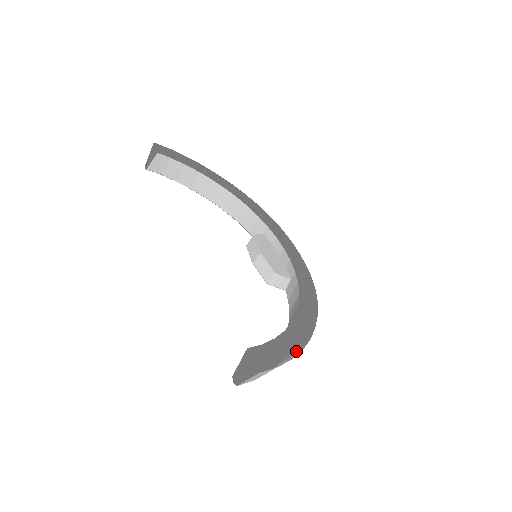
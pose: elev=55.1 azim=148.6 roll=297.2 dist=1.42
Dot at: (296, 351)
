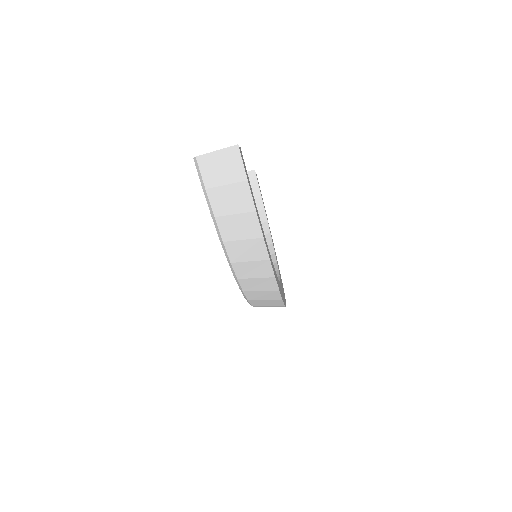
Dot at: (250, 245)
